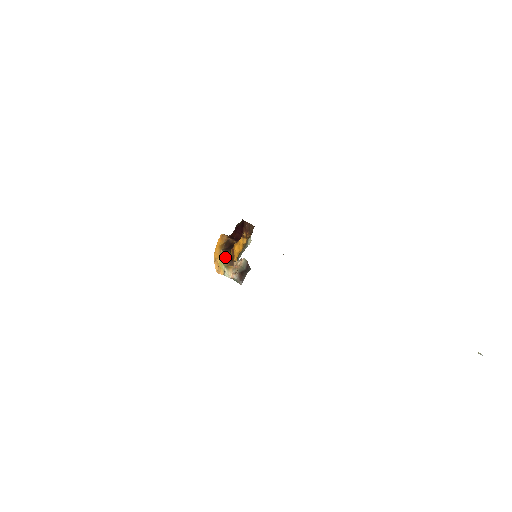
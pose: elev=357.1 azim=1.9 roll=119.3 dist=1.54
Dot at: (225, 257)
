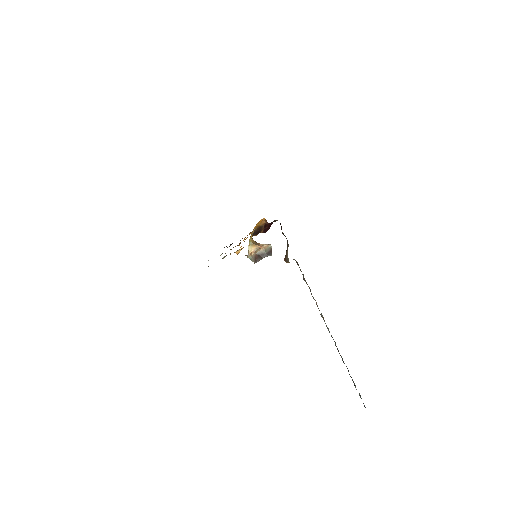
Dot at: occluded
